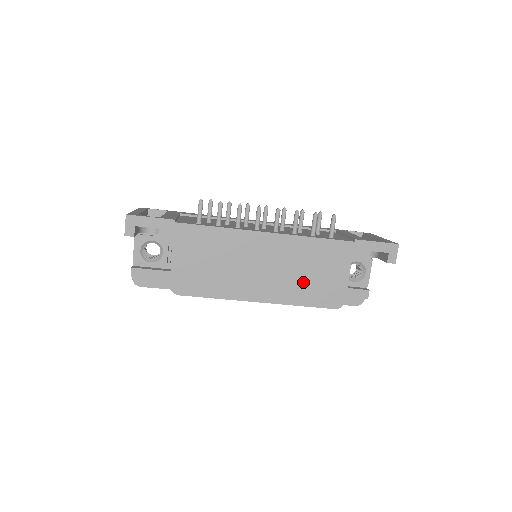
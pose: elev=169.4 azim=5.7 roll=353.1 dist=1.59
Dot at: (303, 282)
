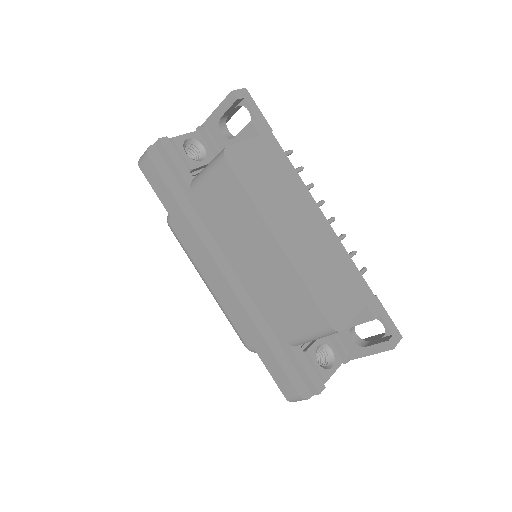
Dot at: (322, 274)
